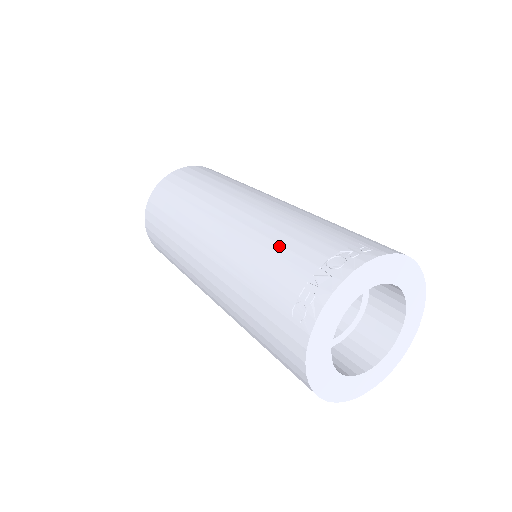
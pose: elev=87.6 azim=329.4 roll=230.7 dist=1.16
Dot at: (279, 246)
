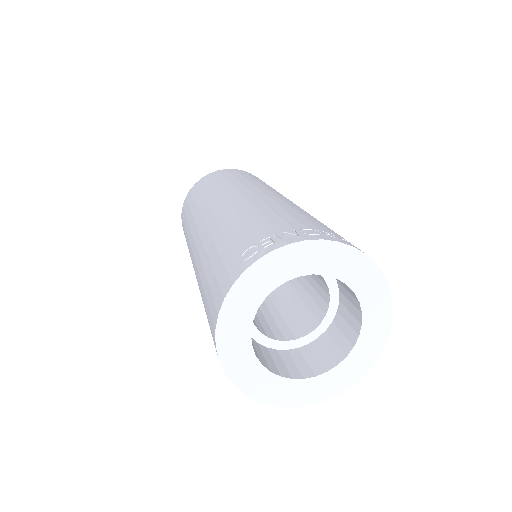
Dot at: (274, 213)
